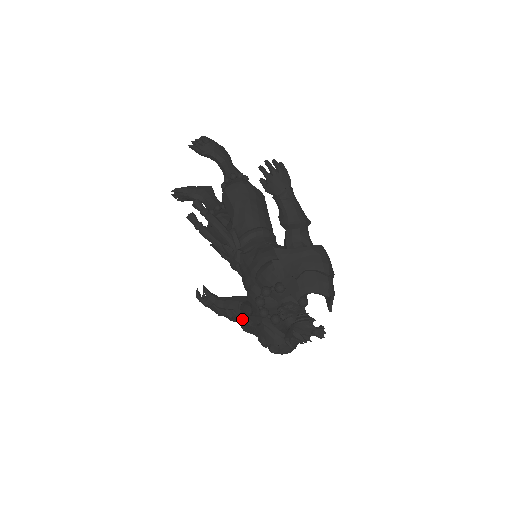
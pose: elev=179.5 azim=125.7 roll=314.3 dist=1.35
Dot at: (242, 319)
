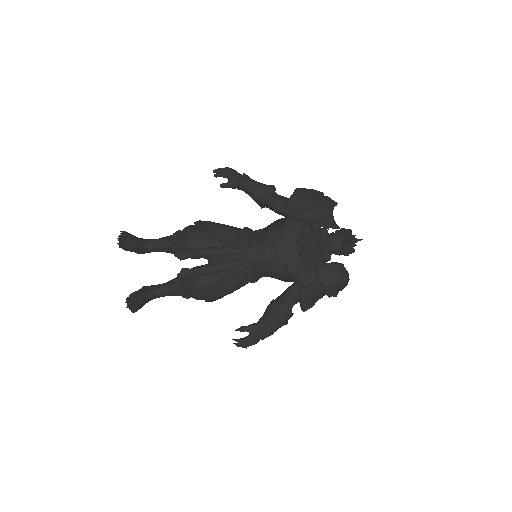
Dot at: (302, 291)
